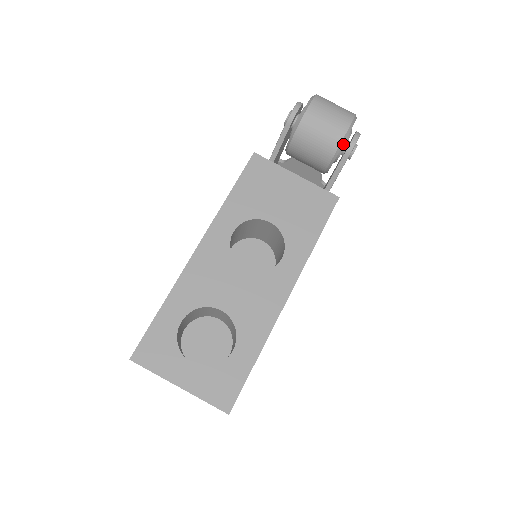
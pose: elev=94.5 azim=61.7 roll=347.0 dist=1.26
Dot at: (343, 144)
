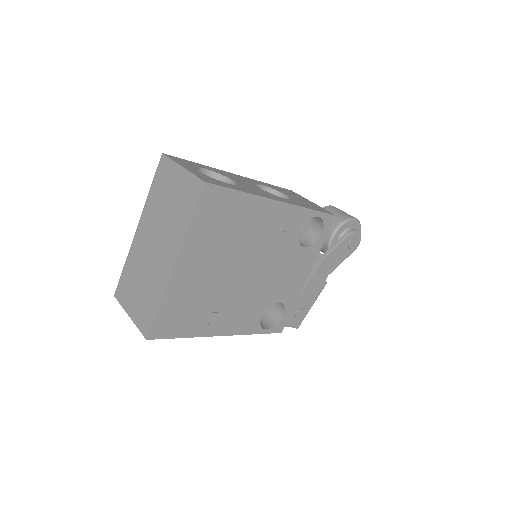
Dot at: (348, 228)
